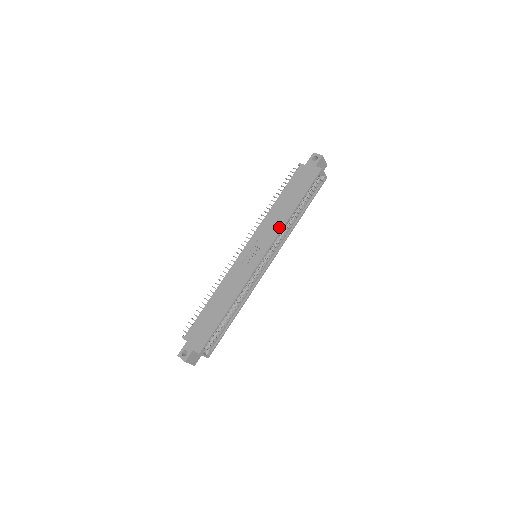
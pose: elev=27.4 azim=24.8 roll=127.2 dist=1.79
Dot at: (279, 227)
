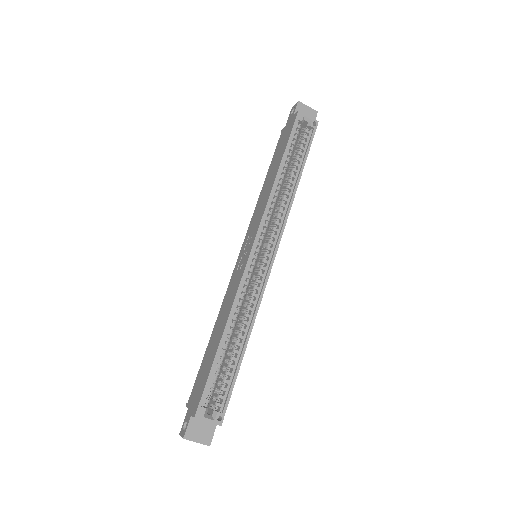
Dot at: (265, 202)
